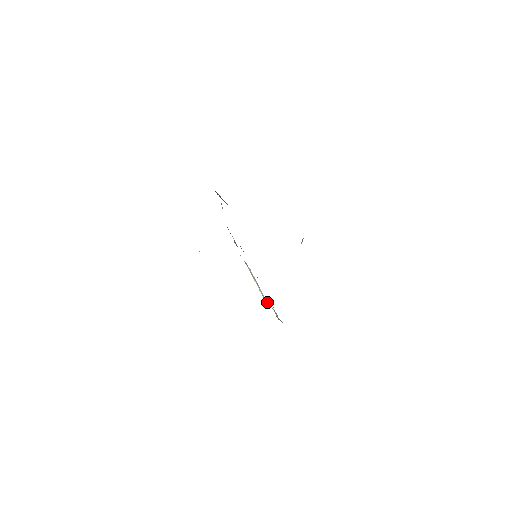
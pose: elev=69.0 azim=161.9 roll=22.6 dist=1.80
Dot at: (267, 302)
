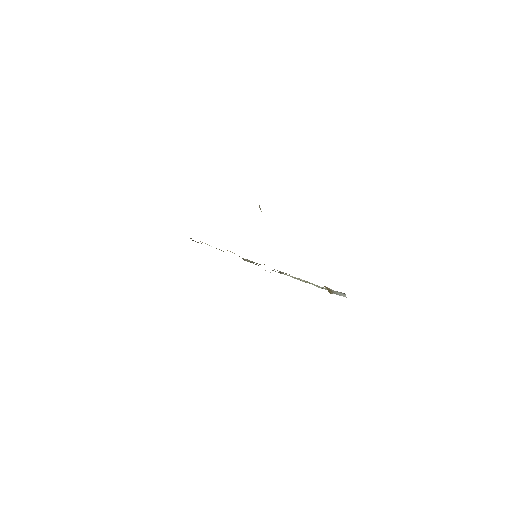
Dot at: occluded
